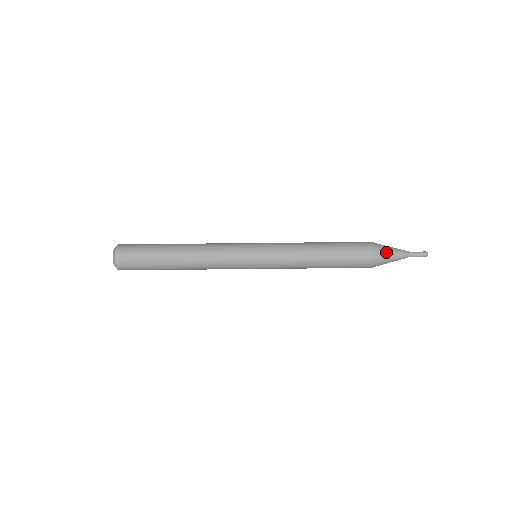
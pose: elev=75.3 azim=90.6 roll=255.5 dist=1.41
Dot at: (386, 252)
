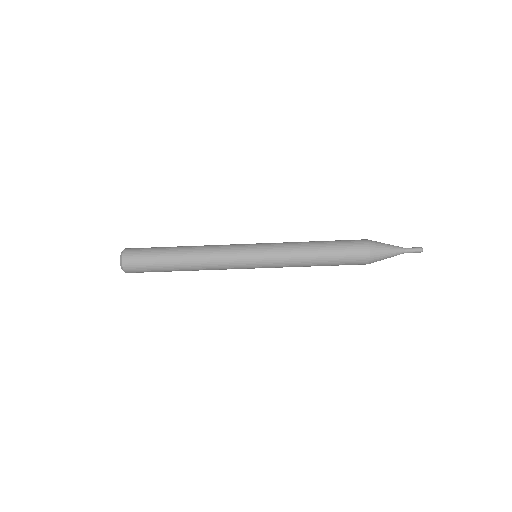
Dot at: (381, 254)
